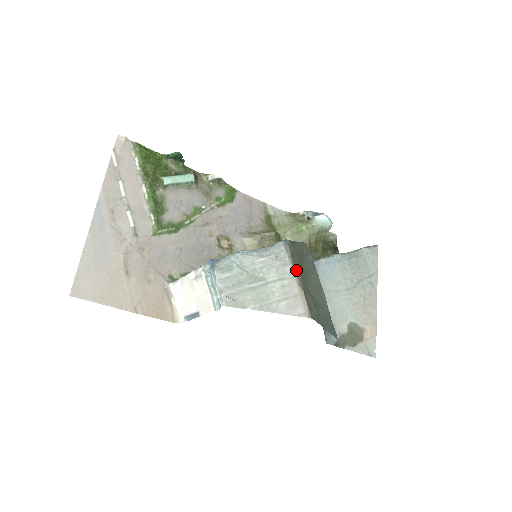
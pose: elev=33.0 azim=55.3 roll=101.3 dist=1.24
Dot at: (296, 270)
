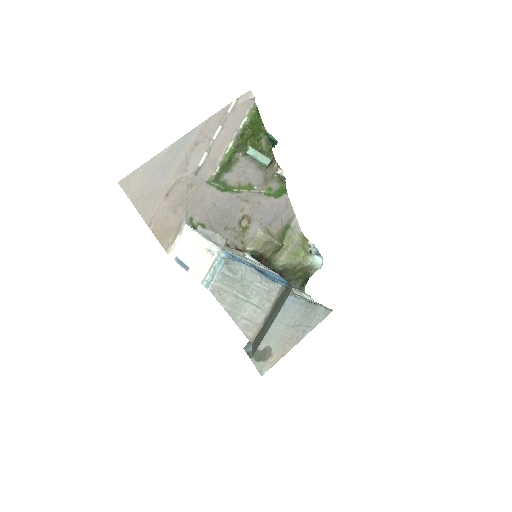
Dot at: (272, 309)
